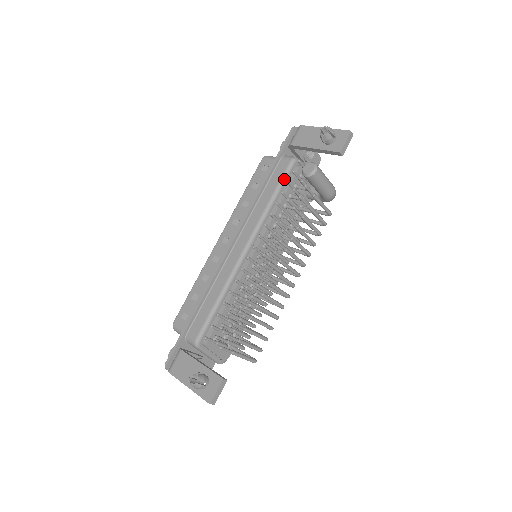
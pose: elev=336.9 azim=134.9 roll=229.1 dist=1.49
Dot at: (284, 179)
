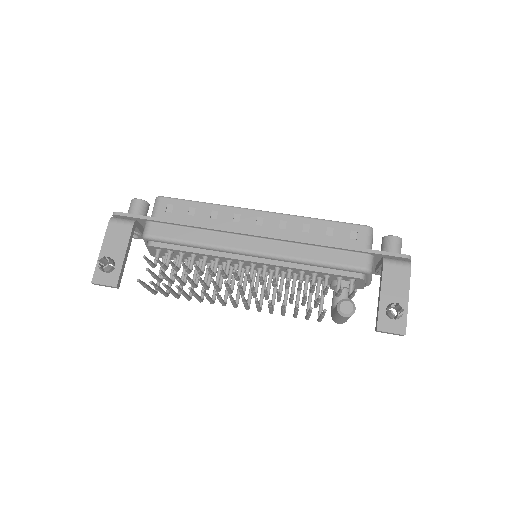
Dot at: (341, 267)
